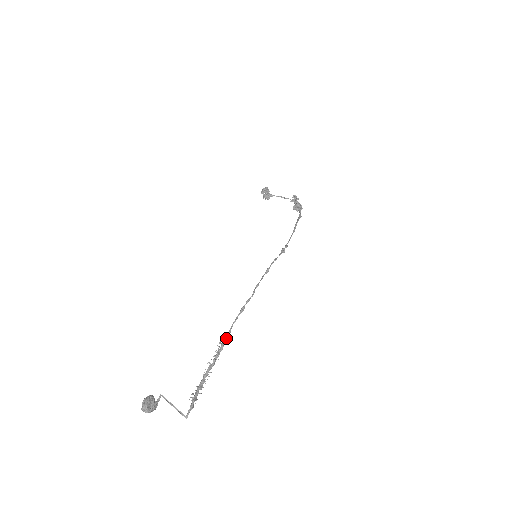
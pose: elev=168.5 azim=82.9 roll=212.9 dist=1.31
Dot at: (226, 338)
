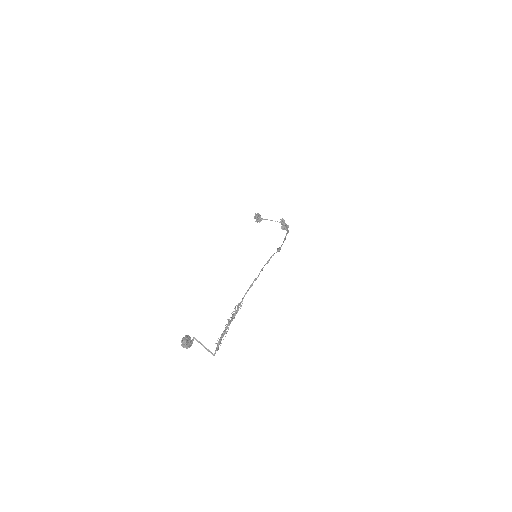
Dot at: (240, 304)
